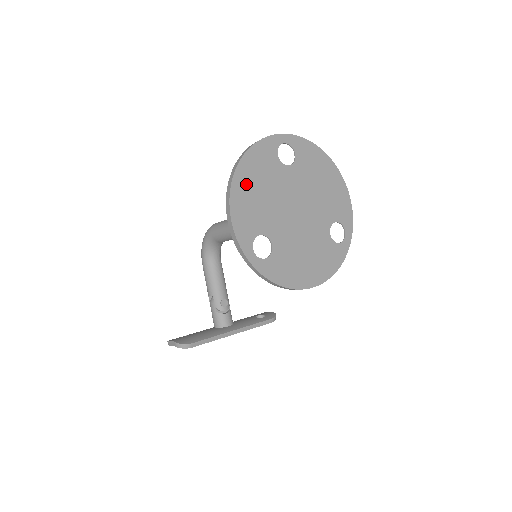
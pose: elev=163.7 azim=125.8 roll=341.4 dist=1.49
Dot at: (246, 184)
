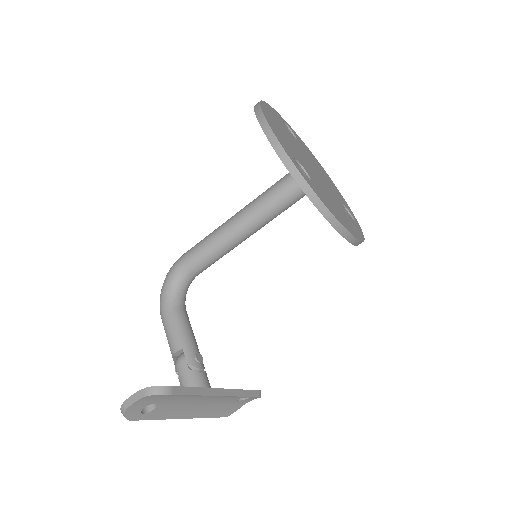
Dot at: (271, 118)
